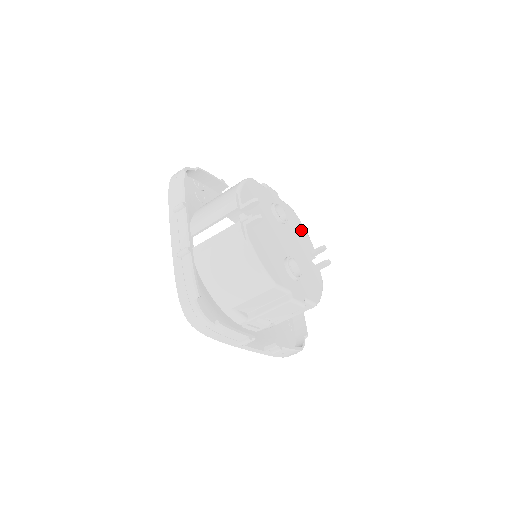
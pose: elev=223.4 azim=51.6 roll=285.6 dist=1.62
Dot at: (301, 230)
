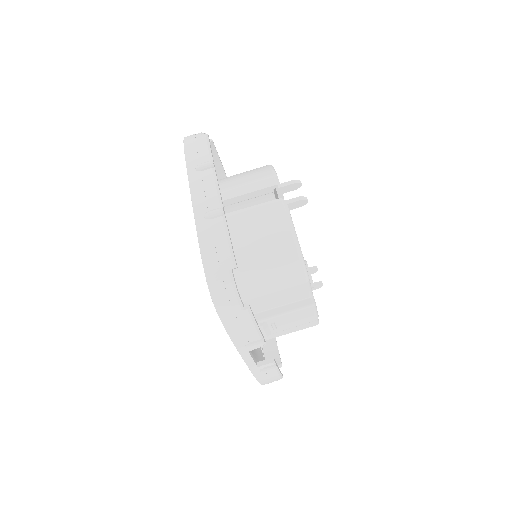
Dot at: occluded
